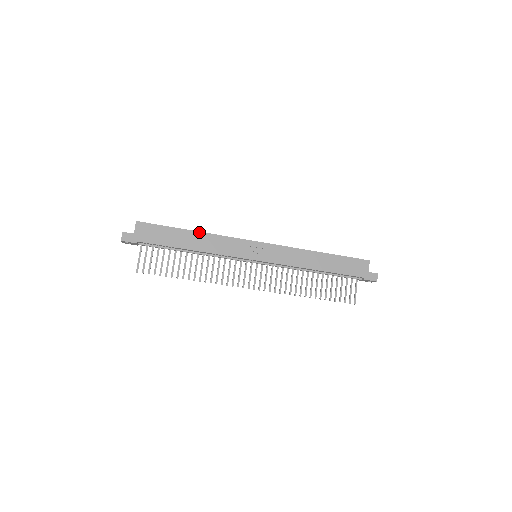
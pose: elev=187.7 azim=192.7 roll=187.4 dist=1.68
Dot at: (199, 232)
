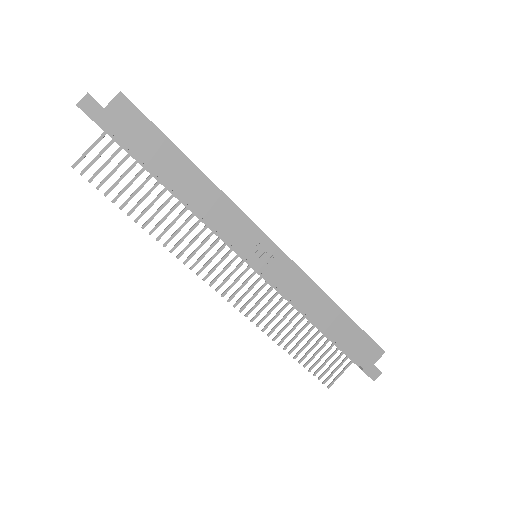
Dot at: (203, 174)
